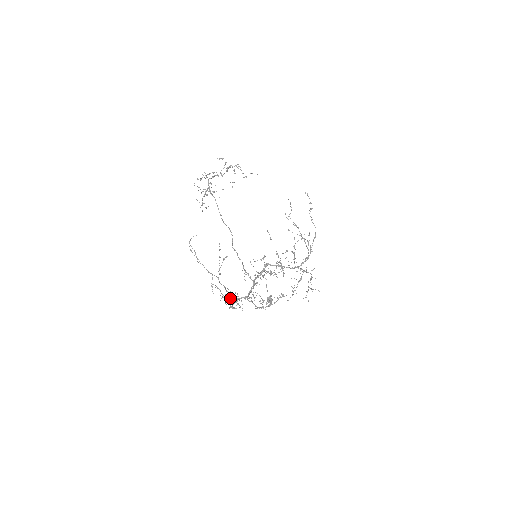
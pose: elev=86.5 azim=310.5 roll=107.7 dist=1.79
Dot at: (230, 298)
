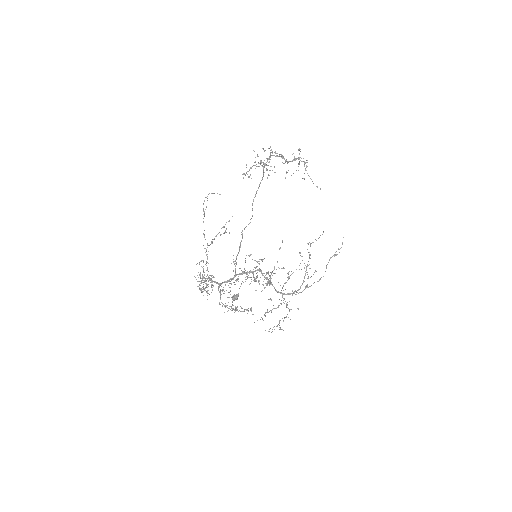
Dot at: occluded
